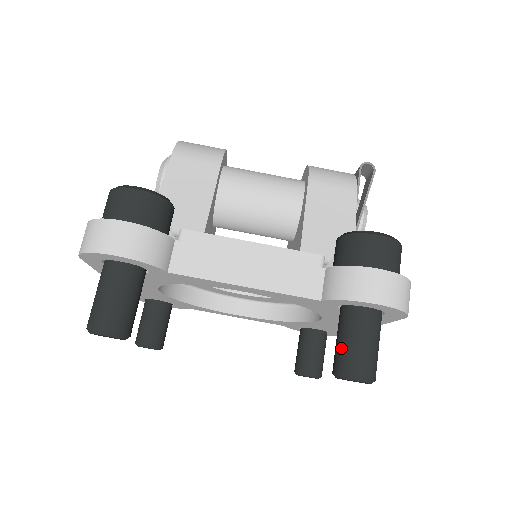
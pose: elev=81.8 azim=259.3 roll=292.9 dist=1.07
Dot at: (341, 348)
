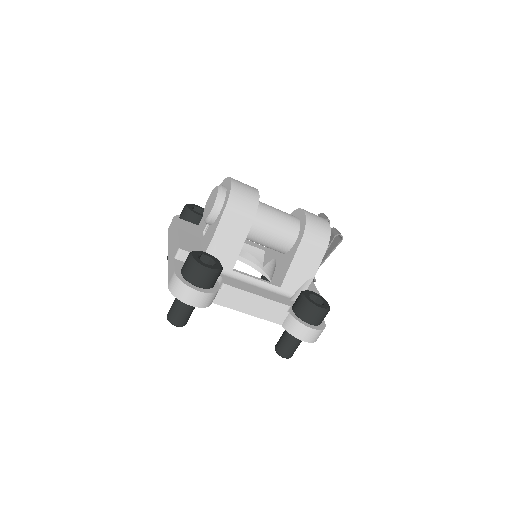
Dot at: (282, 344)
